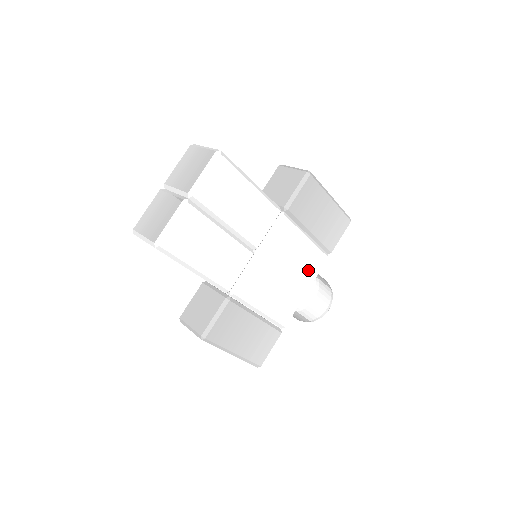
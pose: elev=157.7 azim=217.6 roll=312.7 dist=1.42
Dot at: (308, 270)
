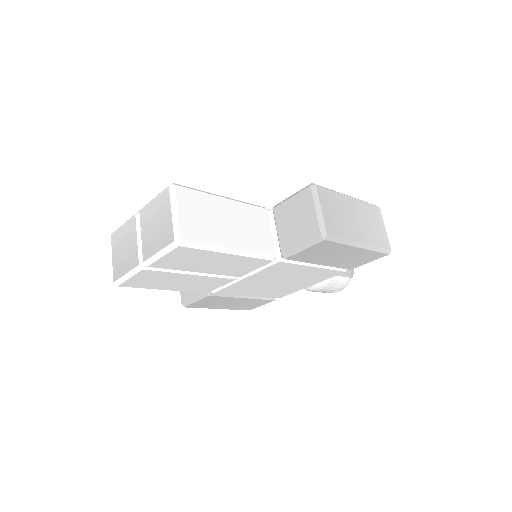
Dot at: (313, 279)
